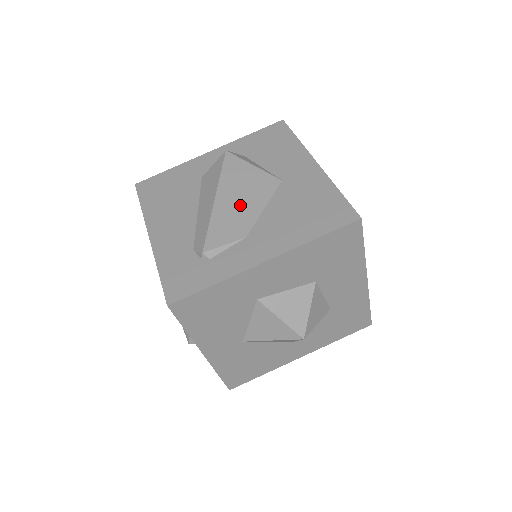
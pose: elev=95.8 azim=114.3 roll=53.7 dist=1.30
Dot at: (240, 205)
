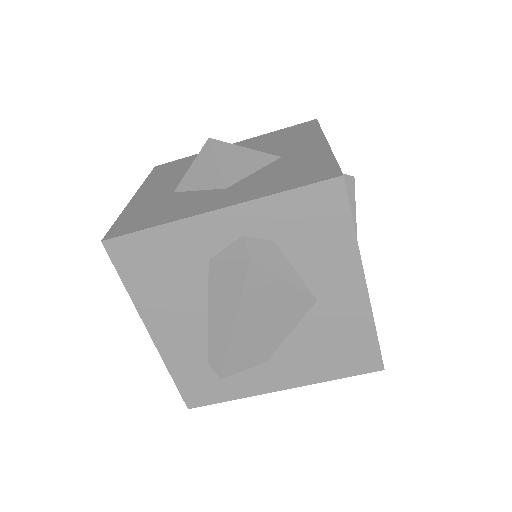
Dot at: (263, 332)
